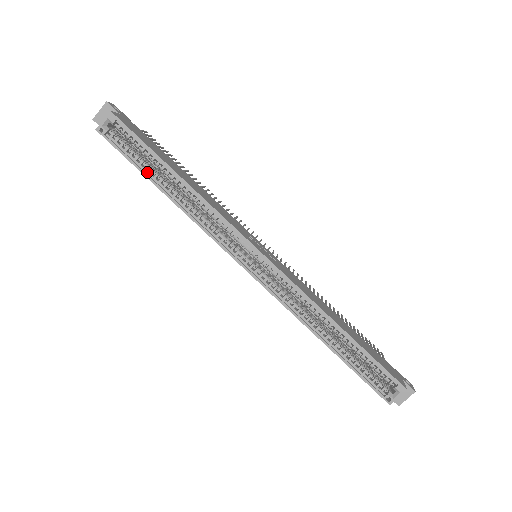
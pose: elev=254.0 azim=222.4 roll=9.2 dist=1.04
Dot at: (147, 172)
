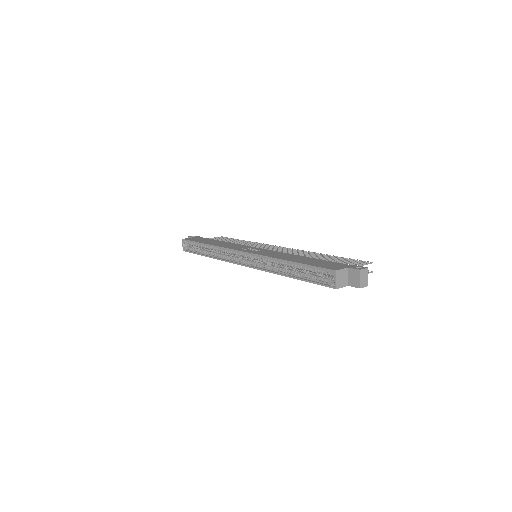
Dot at: (201, 253)
